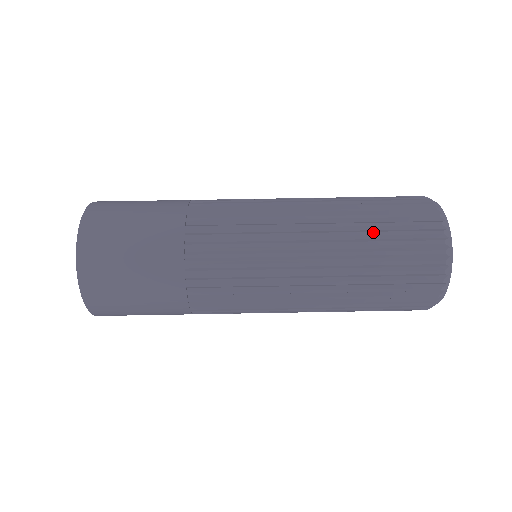
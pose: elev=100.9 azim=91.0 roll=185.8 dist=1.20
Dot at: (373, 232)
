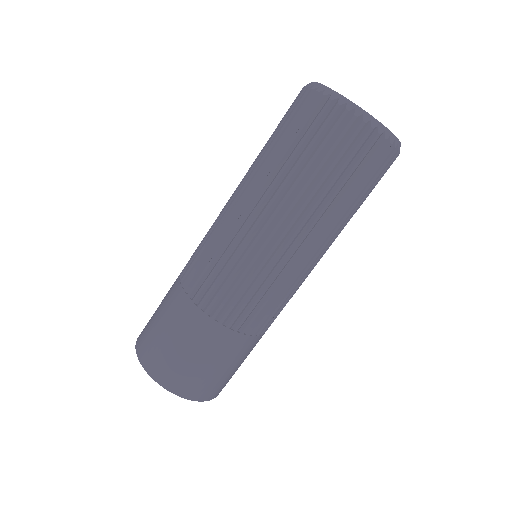
Dot at: (303, 171)
